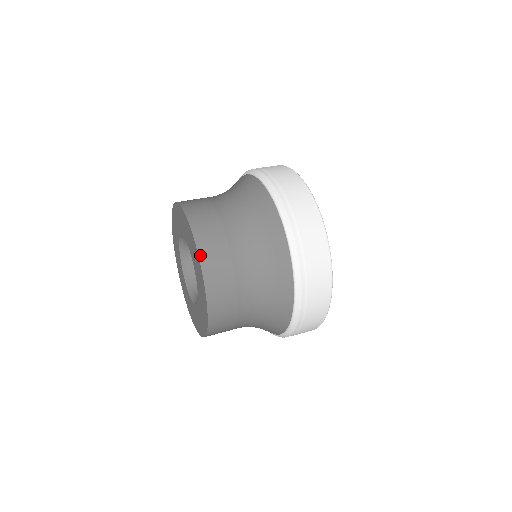
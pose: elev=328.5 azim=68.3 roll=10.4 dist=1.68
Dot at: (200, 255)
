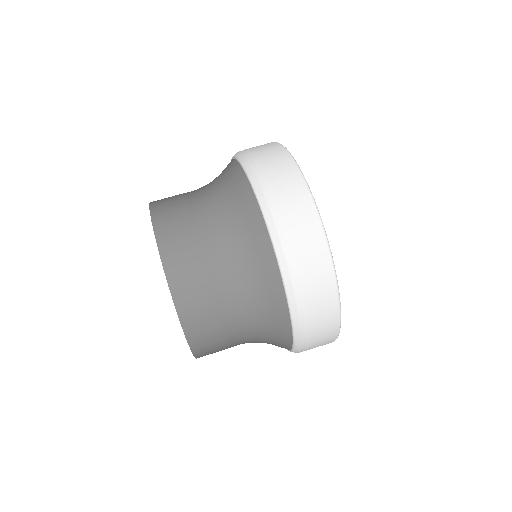
Dot at: (185, 331)
